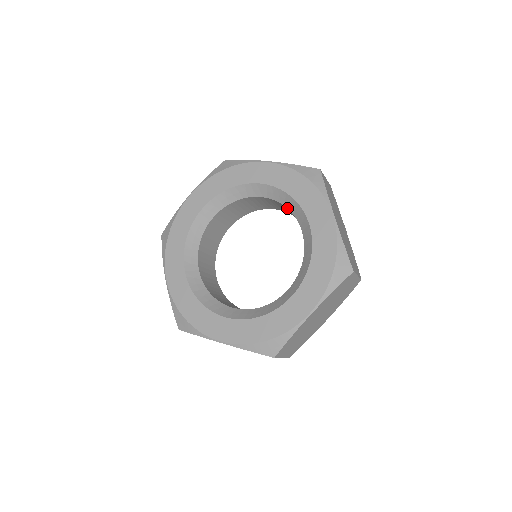
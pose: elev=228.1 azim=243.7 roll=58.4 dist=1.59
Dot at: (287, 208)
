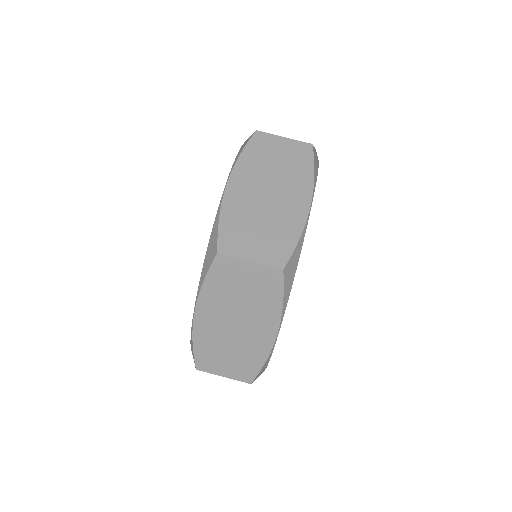
Dot at: occluded
